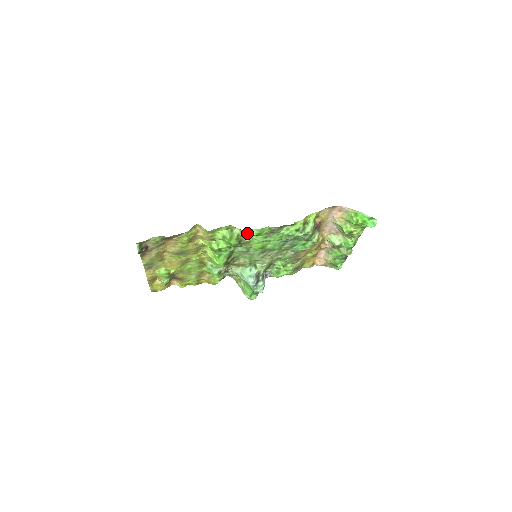
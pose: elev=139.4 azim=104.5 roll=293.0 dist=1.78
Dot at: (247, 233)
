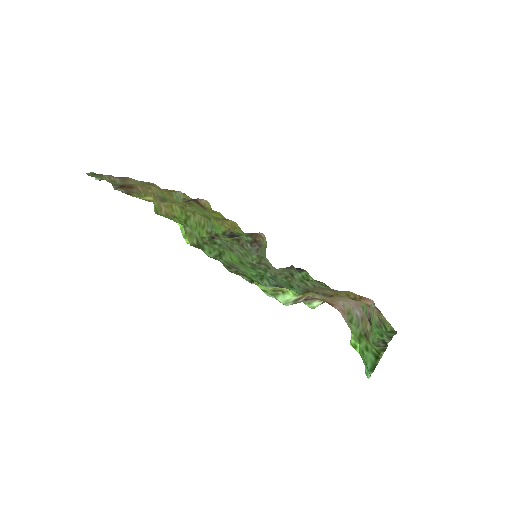
Dot at: (202, 245)
